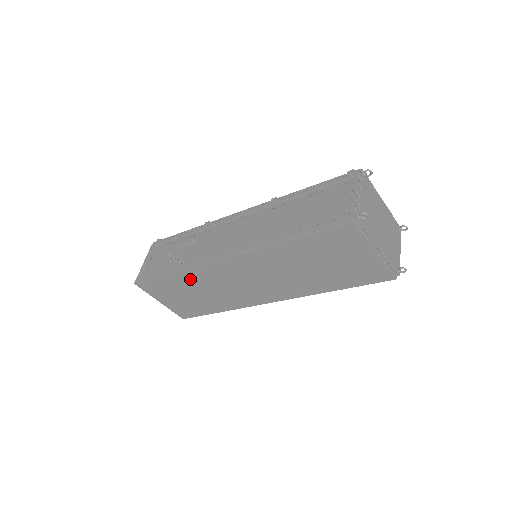
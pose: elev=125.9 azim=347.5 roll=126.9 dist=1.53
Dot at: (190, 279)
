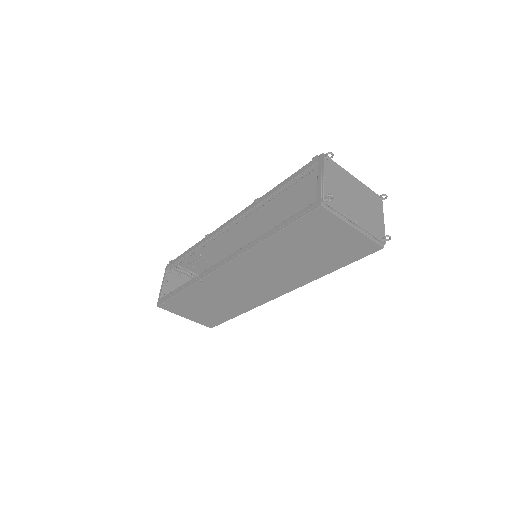
Dot at: (202, 291)
